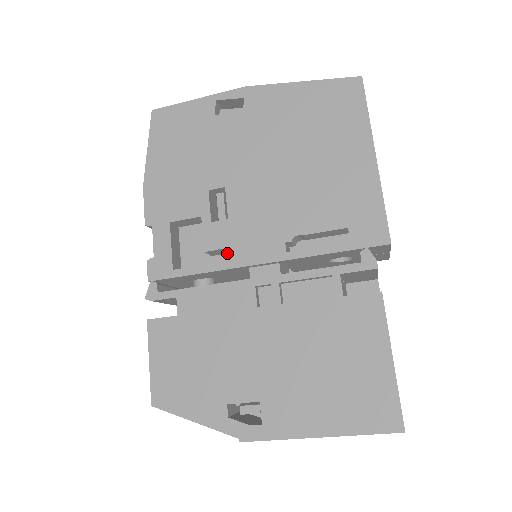
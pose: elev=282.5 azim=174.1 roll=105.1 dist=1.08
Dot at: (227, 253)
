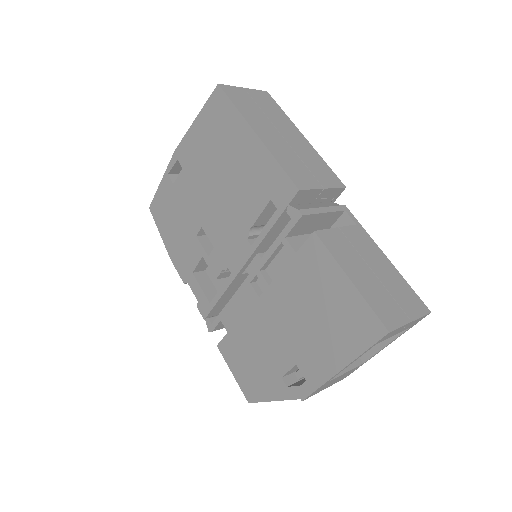
Dot at: occluded
